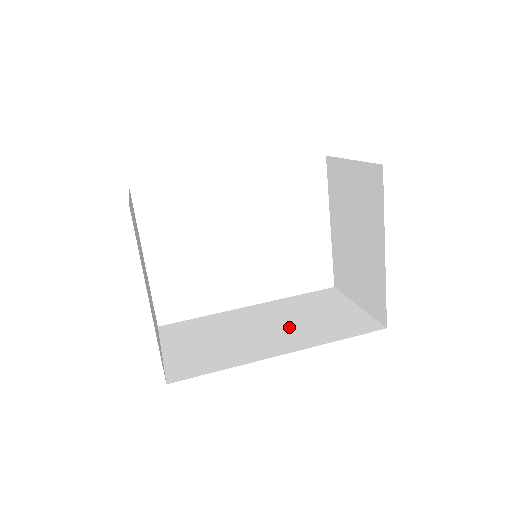
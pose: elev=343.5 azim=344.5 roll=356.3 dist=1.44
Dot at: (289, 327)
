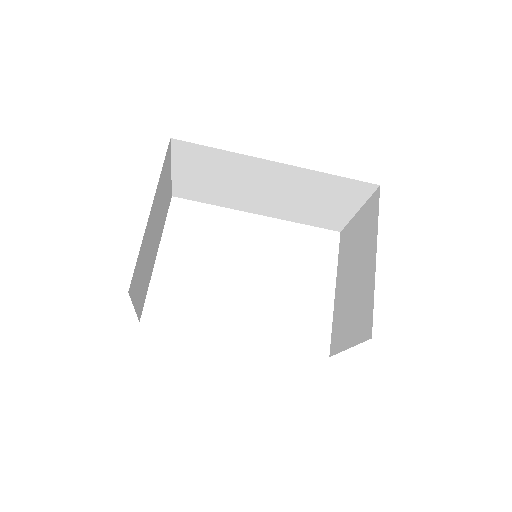
Dot at: occluded
